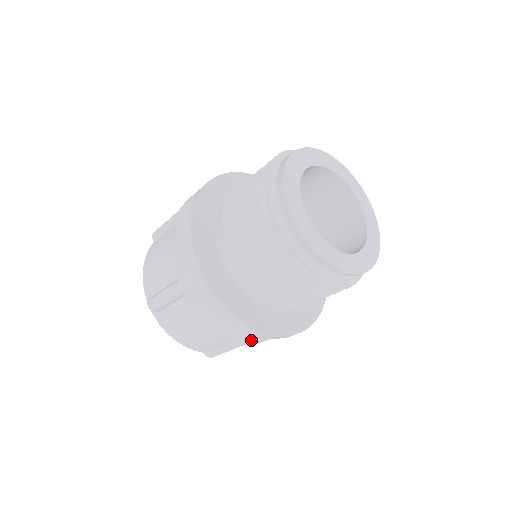
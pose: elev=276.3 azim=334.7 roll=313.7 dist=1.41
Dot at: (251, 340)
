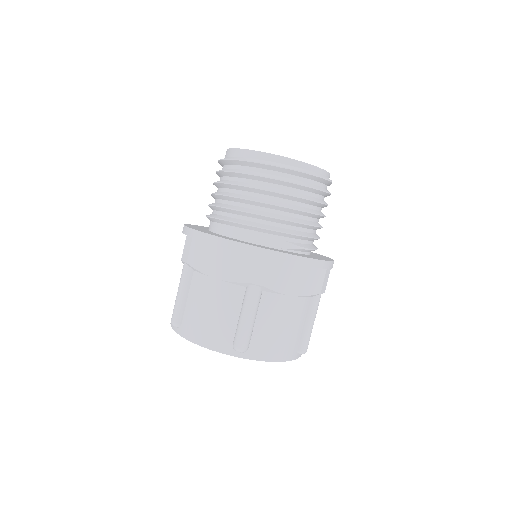
Dot at: (324, 282)
